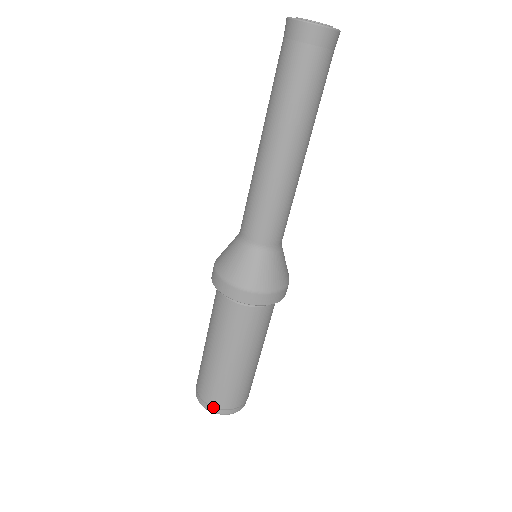
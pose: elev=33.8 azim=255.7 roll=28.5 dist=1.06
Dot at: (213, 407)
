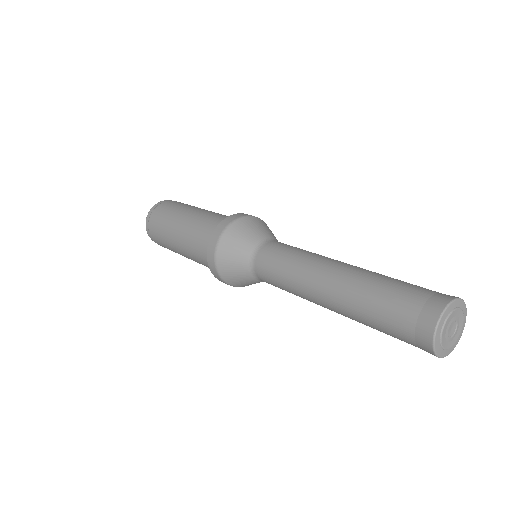
Dot at: occluded
